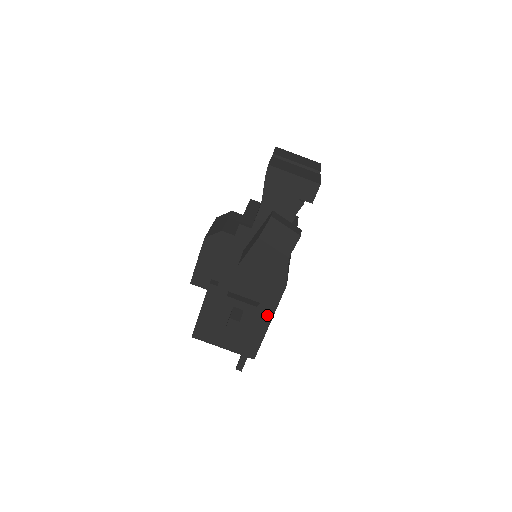
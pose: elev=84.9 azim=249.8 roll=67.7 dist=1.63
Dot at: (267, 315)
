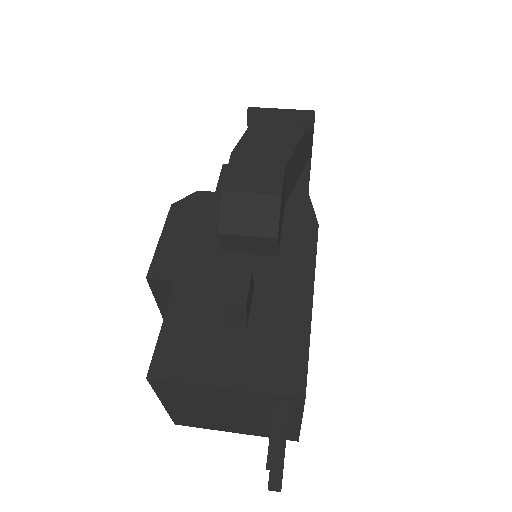
Dot at: (302, 283)
